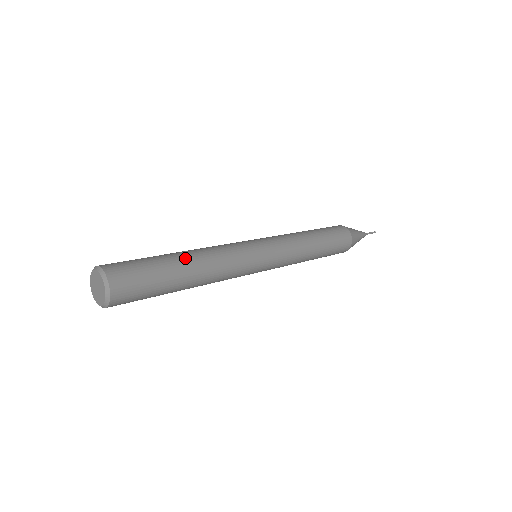
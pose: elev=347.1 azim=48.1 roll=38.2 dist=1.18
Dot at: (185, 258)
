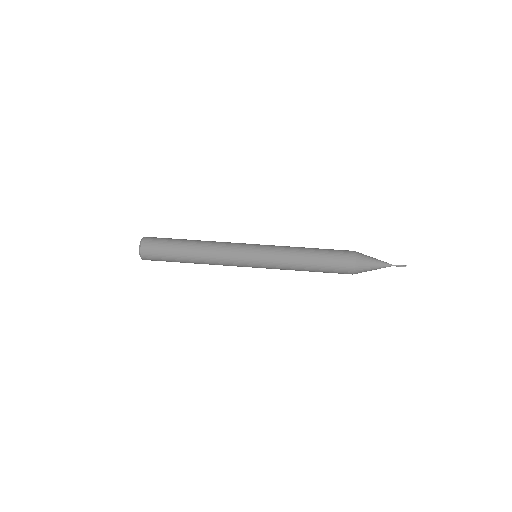
Dot at: (191, 250)
